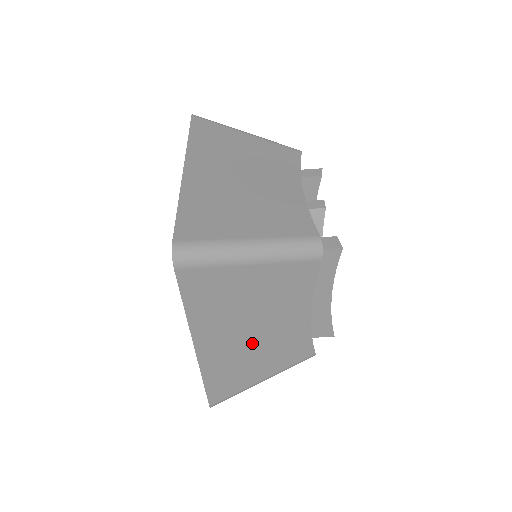
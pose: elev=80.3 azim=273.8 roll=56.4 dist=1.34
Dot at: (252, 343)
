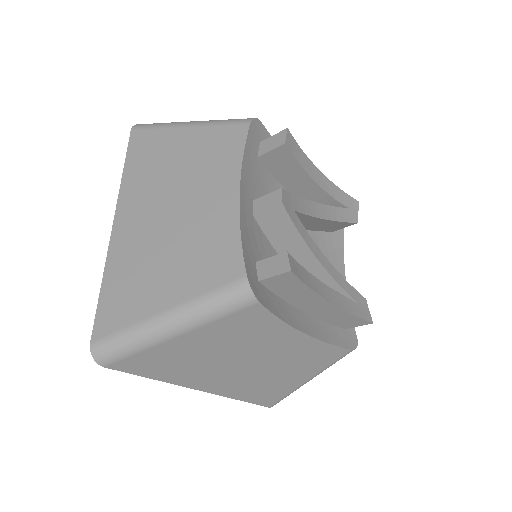
Dot at: (259, 369)
